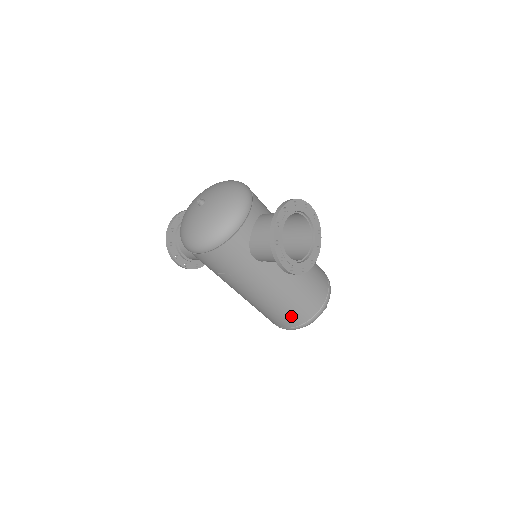
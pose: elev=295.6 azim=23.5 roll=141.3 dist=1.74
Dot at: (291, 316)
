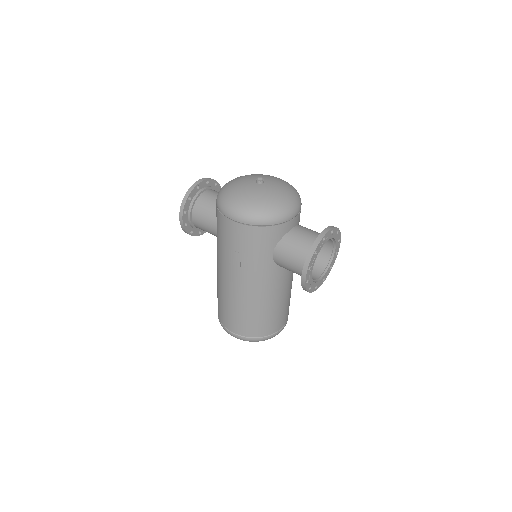
Dot at: (251, 325)
